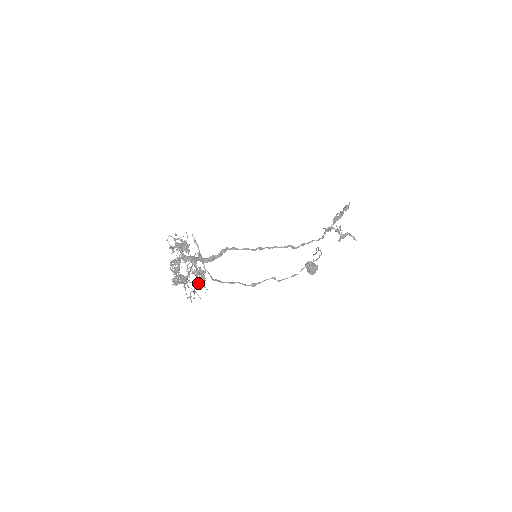
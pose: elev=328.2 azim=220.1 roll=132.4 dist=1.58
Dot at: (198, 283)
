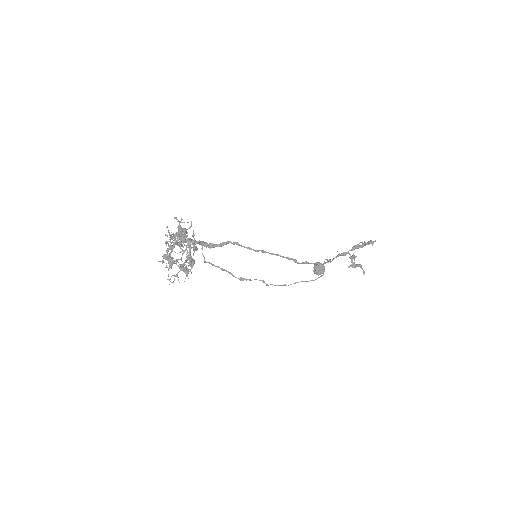
Dot at: (183, 270)
